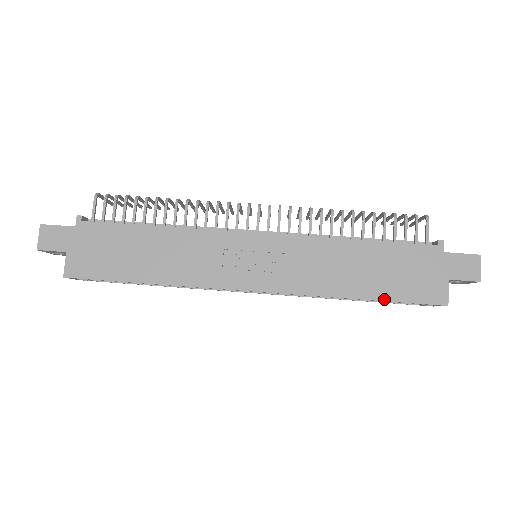
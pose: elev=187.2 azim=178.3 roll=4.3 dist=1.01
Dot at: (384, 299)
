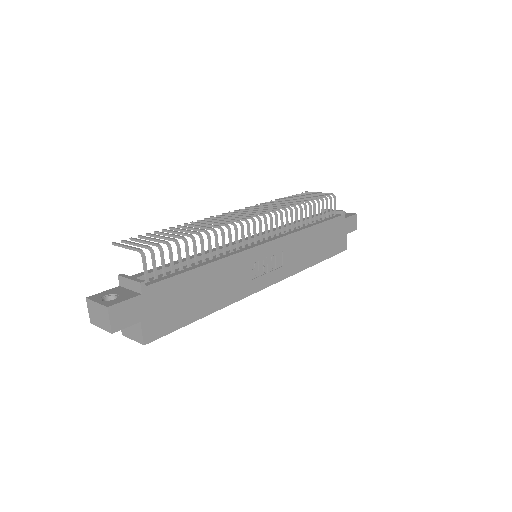
Dot at: (325, 259)
